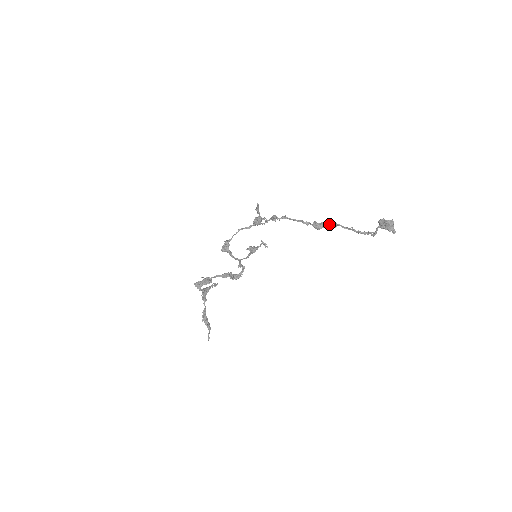
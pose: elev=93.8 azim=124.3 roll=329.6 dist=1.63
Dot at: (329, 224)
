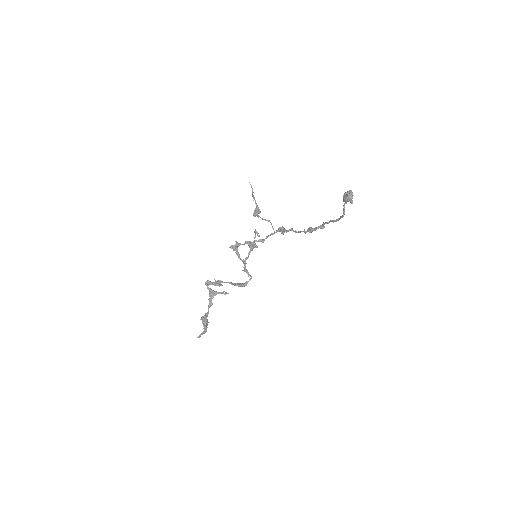
Dot at: occluded
